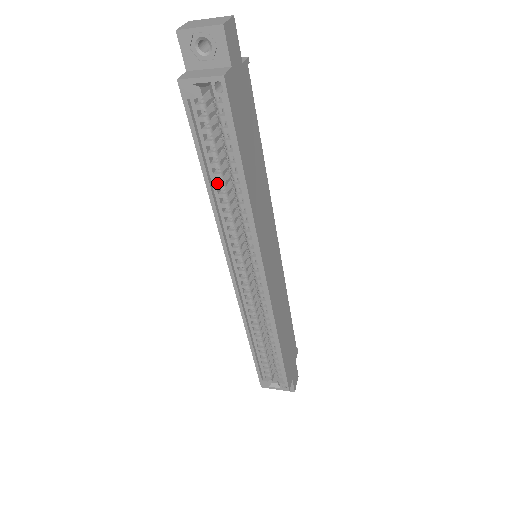
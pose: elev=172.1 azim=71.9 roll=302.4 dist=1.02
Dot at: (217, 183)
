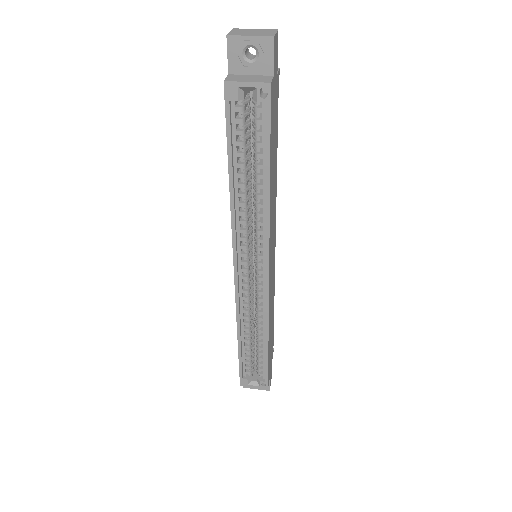
Dot at: (239, 183)
